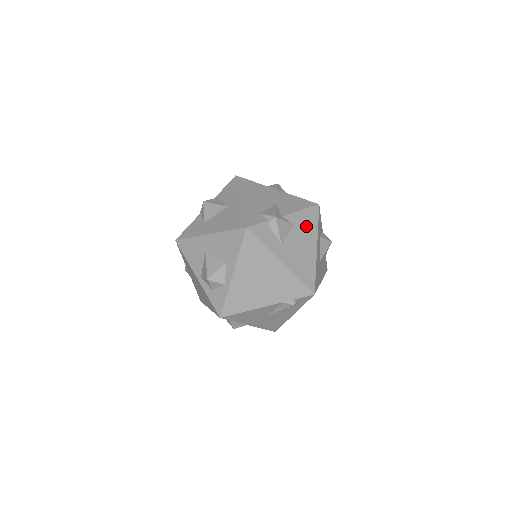
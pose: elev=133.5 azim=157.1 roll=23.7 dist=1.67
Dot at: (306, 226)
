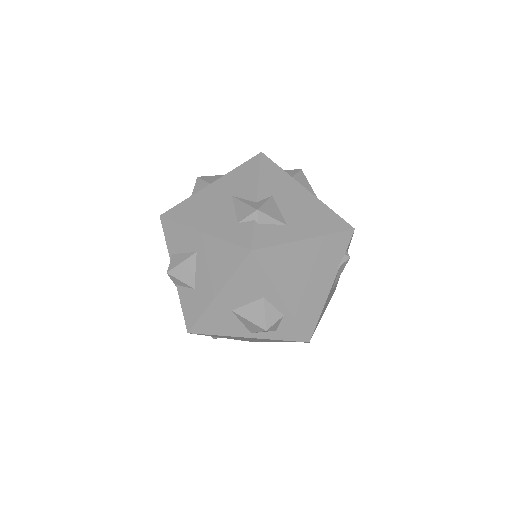
Dot at: (279, 184)
